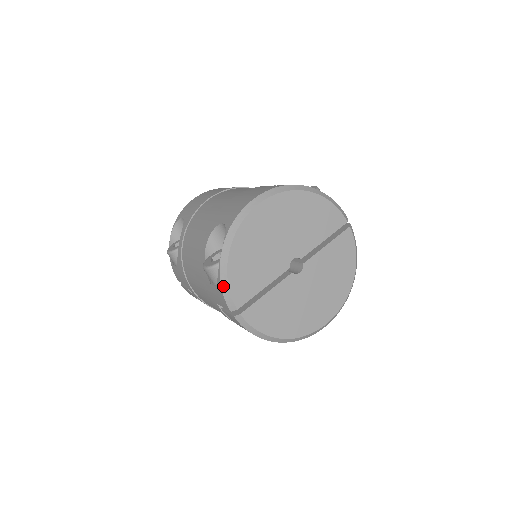
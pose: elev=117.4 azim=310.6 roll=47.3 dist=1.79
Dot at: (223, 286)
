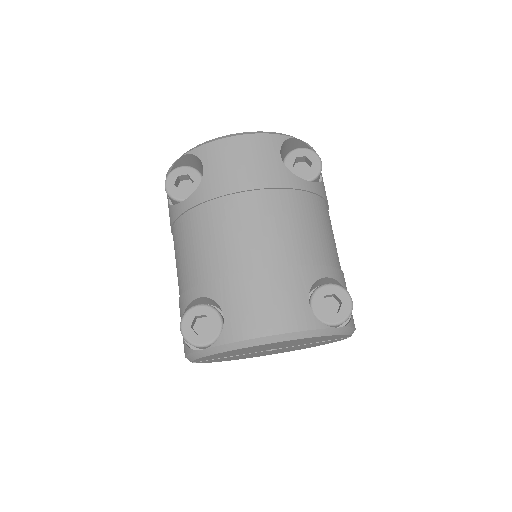
Dot at: (188, 357)
